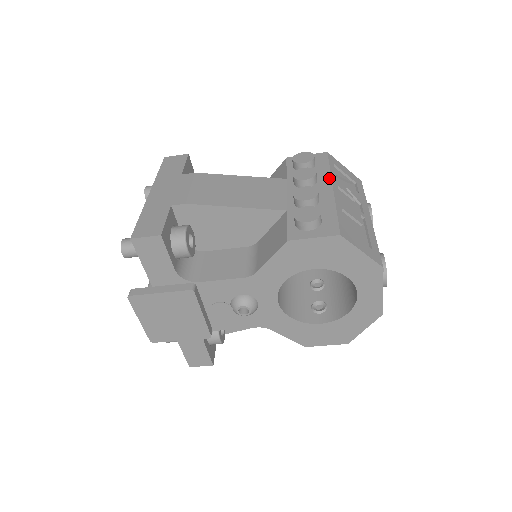
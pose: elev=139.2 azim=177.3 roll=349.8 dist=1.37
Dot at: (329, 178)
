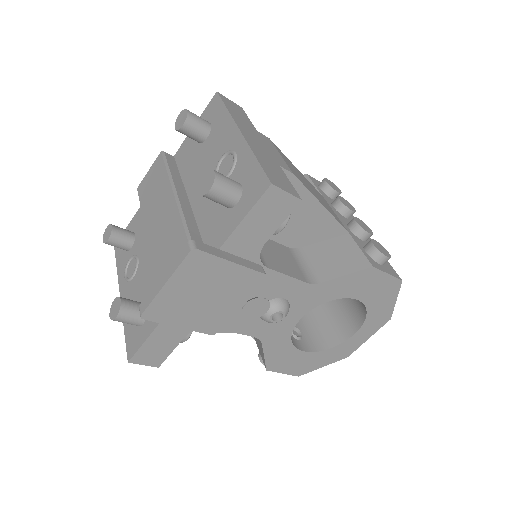
Dot at: occluded
